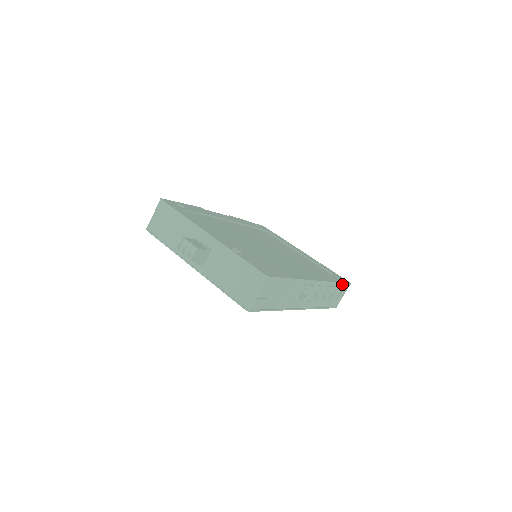
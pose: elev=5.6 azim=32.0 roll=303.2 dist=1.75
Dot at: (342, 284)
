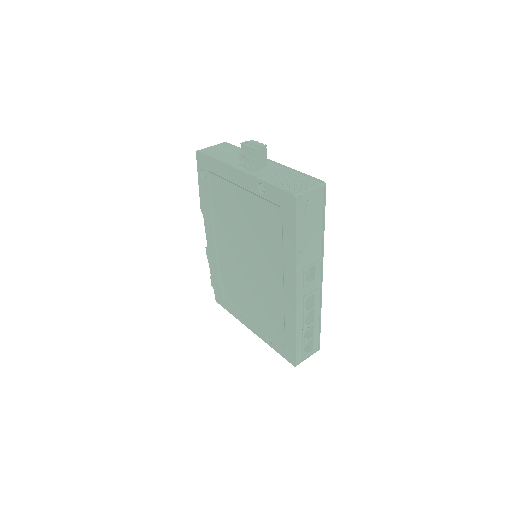
Dot at: (318, 334)
